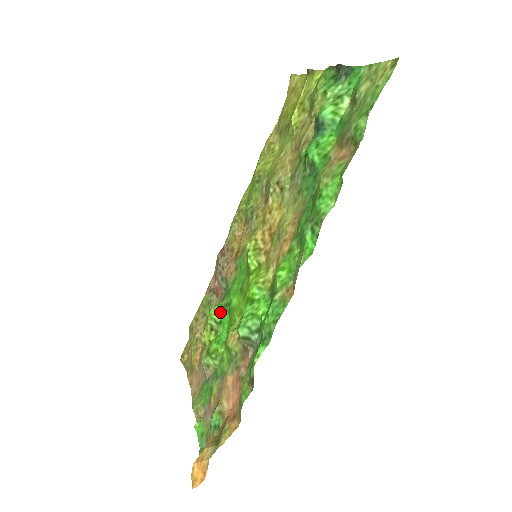
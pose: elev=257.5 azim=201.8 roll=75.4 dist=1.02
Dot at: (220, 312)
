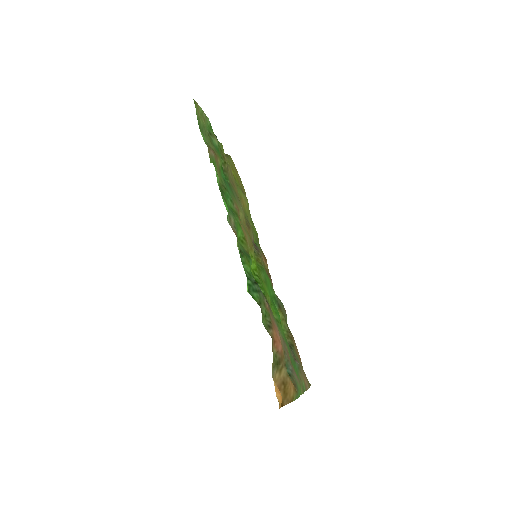
Dot at: occluded
